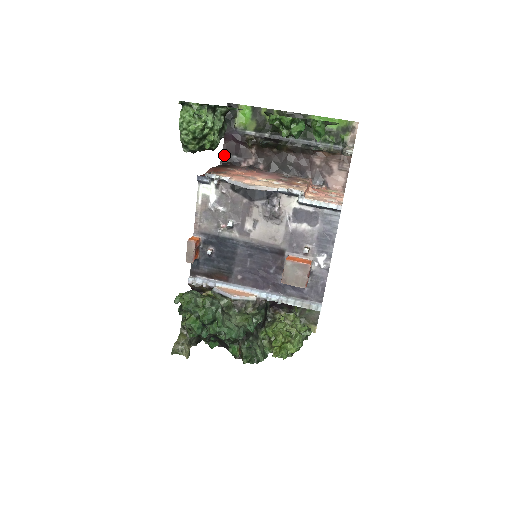
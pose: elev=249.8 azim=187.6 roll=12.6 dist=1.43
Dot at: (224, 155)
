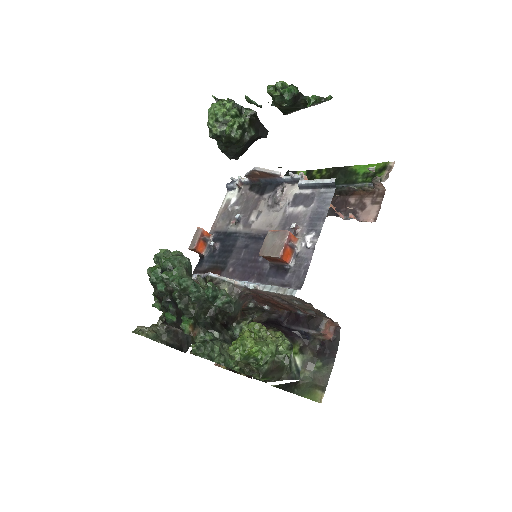
Dot at: occluded
